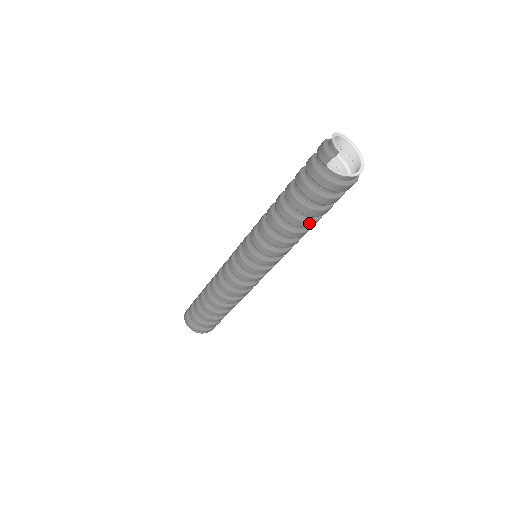
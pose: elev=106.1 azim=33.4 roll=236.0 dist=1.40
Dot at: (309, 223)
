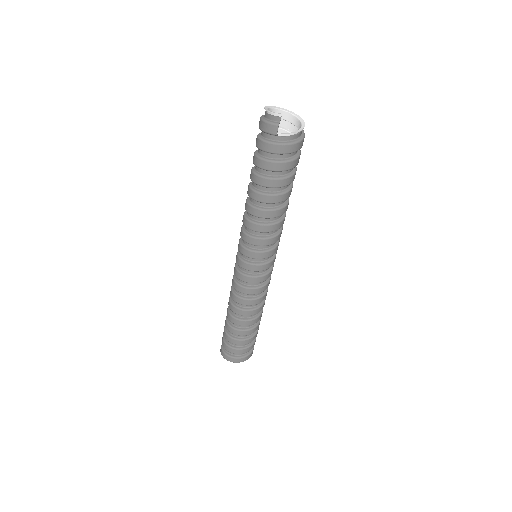
Dot at: (288, 193)
